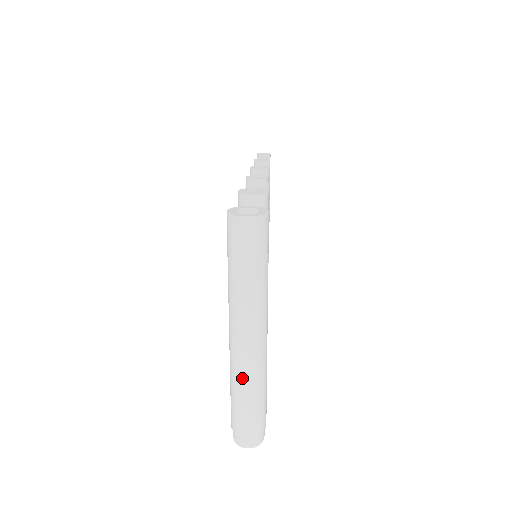
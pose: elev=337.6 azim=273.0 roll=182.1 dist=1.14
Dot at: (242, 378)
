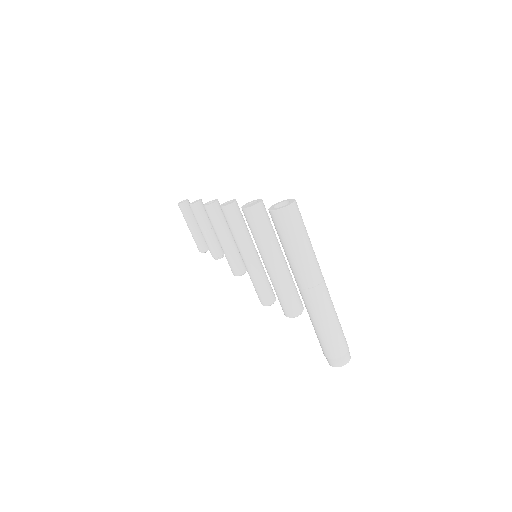
Dot at: (326, 315)
